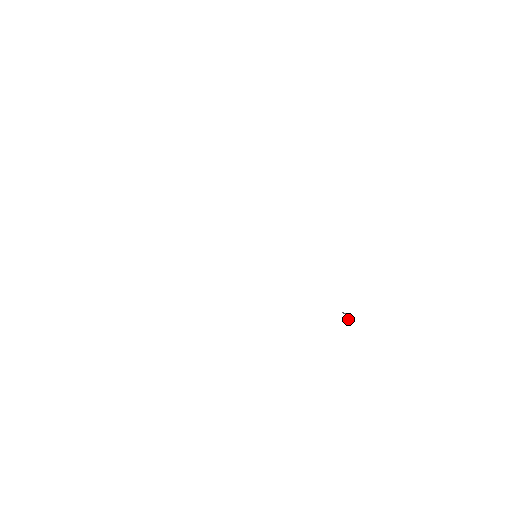
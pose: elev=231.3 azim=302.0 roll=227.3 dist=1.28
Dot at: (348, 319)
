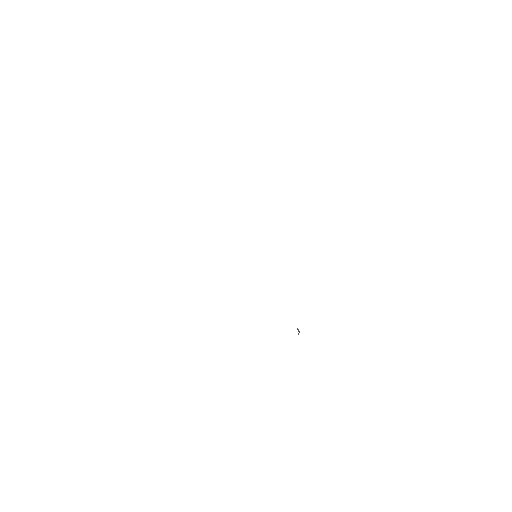
Dot at: occluded
